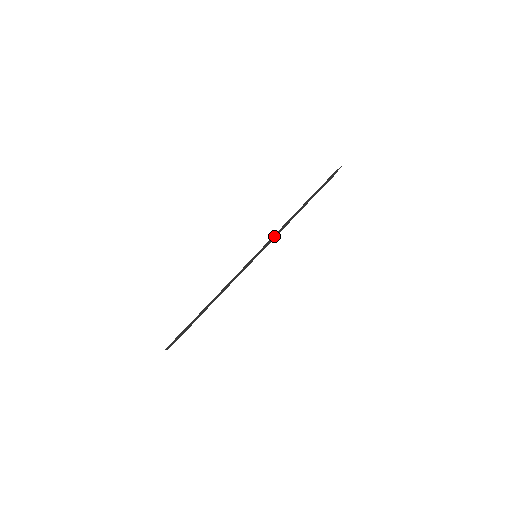
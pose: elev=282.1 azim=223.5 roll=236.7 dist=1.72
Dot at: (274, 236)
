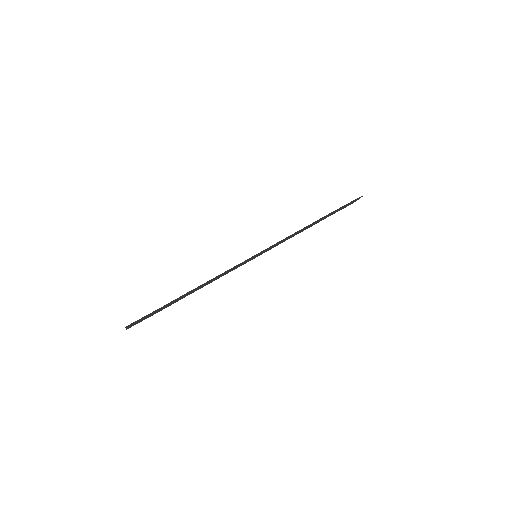
Dot at: (280, 242)
